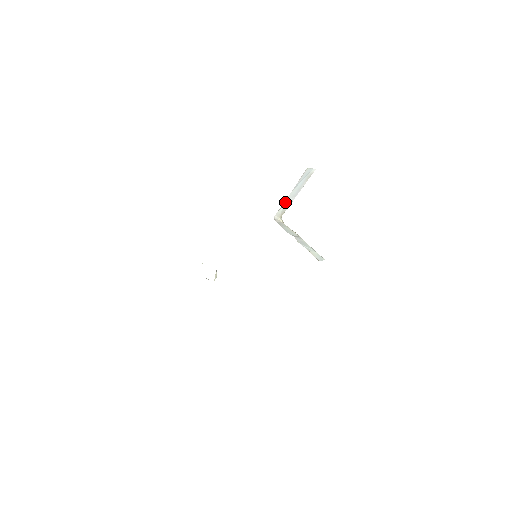
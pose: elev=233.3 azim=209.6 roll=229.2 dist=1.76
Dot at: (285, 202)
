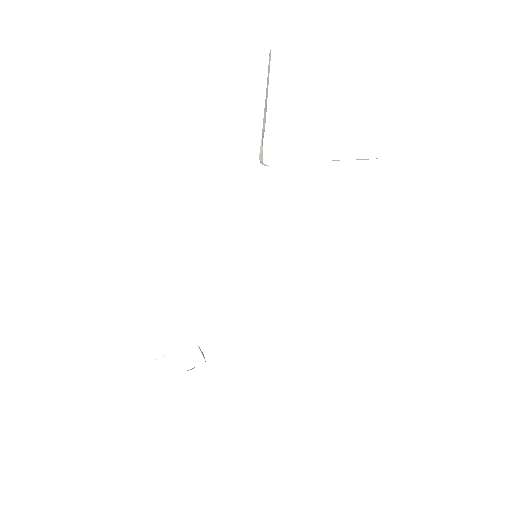
Dot at: occluded
